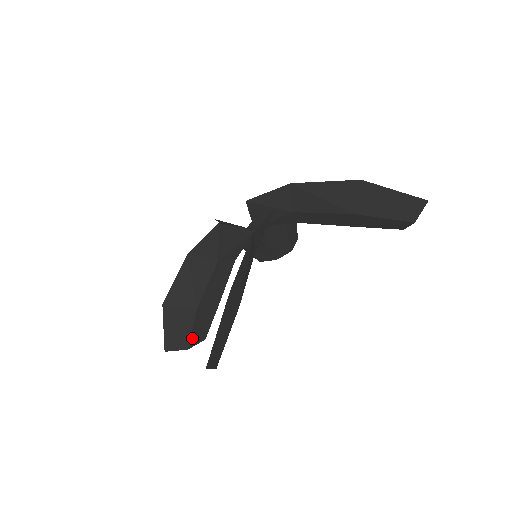
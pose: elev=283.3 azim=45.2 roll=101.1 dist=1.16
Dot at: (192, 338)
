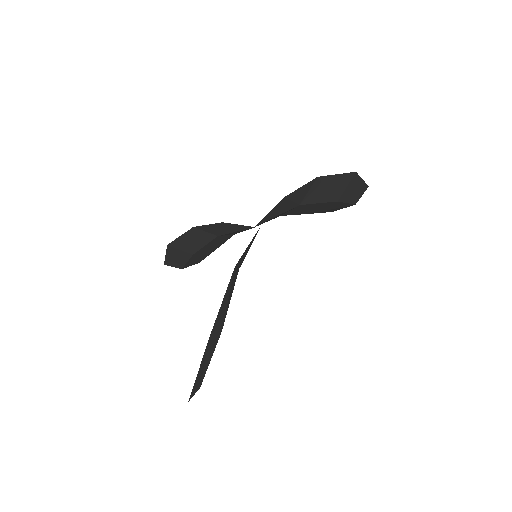
Dot at: occluded
